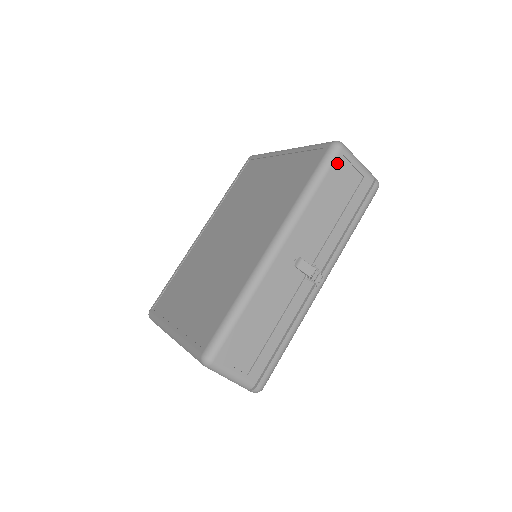
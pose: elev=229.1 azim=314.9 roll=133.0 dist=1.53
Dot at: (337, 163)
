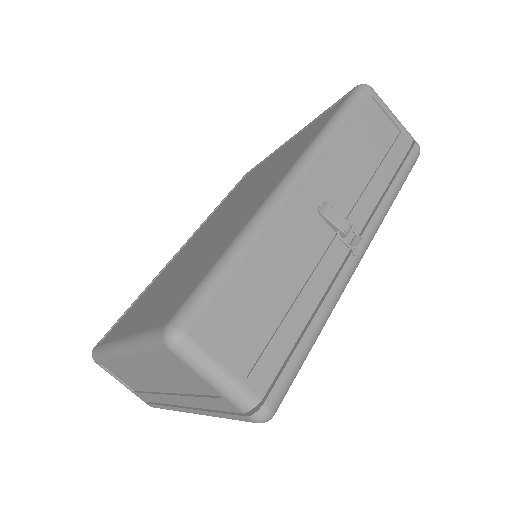
Dot at: (366, 104)
